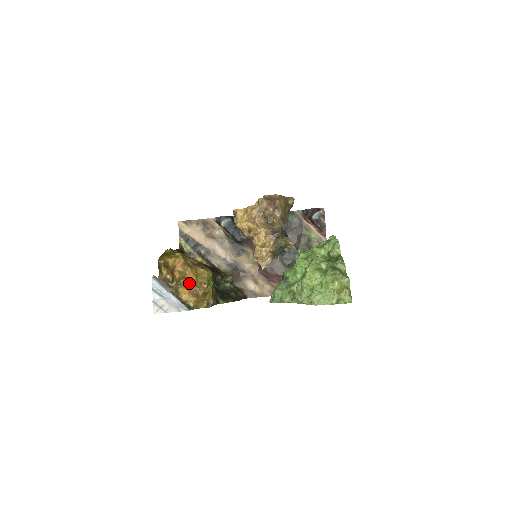
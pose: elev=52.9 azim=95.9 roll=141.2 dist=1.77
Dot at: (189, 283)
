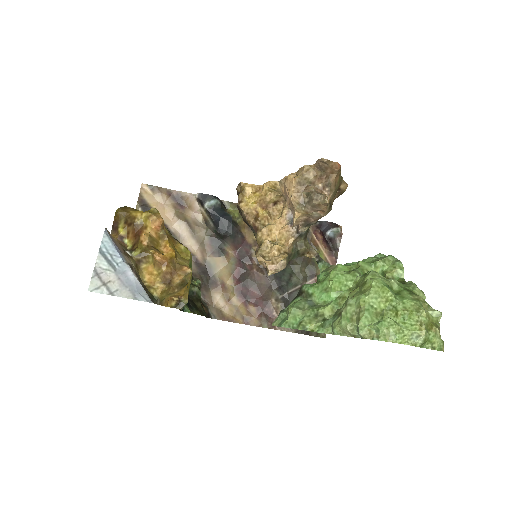
Dot at: (164, 258)
